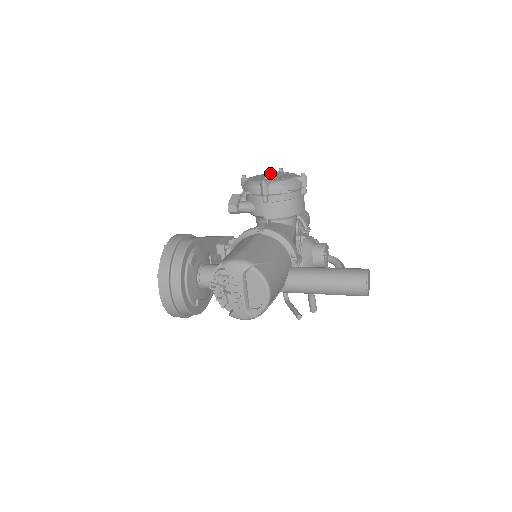
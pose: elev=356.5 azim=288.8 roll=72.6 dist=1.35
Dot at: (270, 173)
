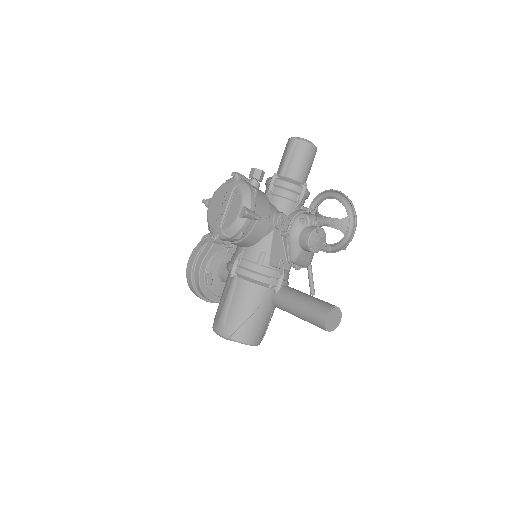
Dot at: (223, 193)
